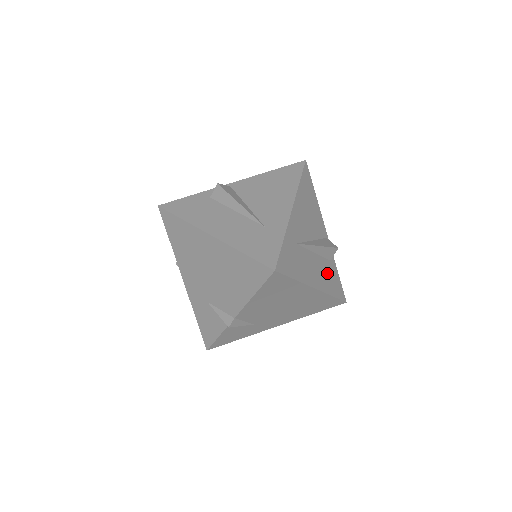
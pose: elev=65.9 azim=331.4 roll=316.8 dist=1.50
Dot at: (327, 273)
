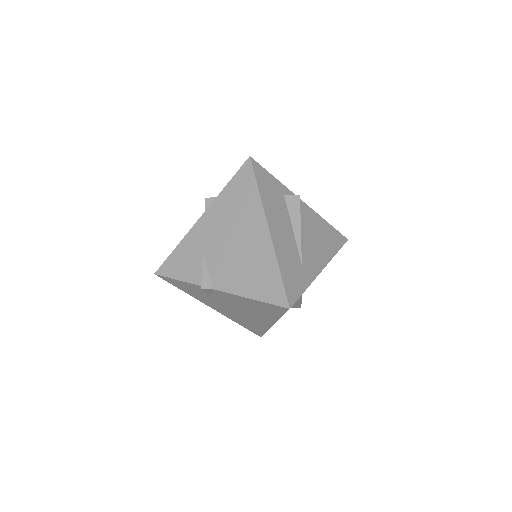
Dot at: occluded
